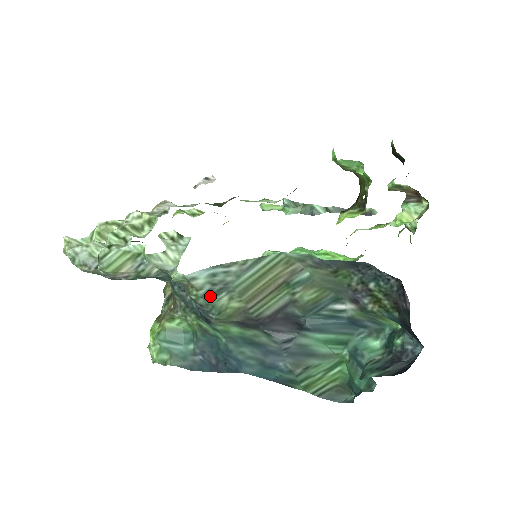
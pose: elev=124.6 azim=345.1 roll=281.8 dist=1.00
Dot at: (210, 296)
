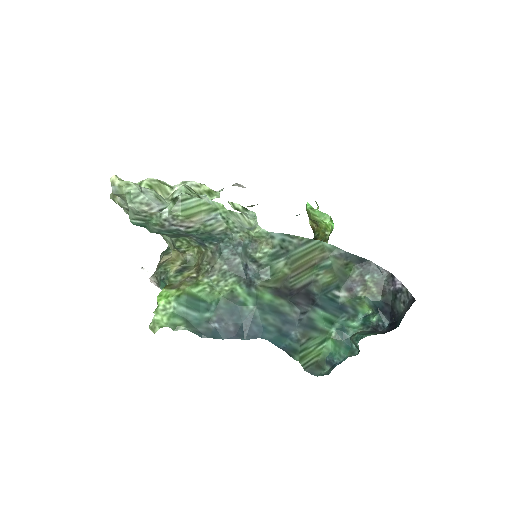
Dot at: (274, 257)
